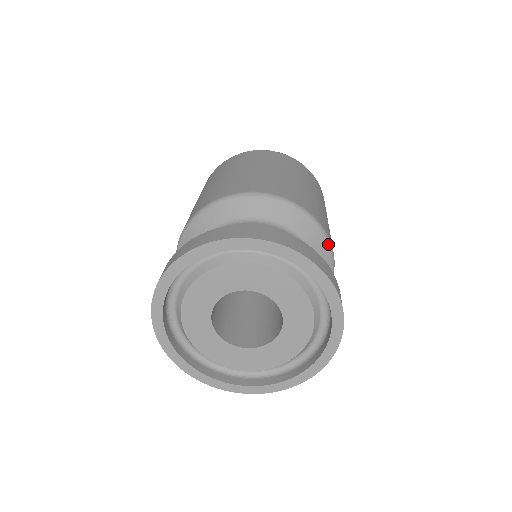
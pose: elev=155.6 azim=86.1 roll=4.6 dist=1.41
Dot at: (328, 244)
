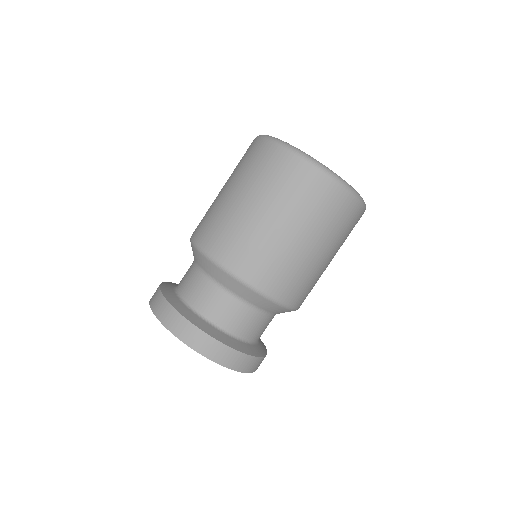
Dot at: (268, 300)
